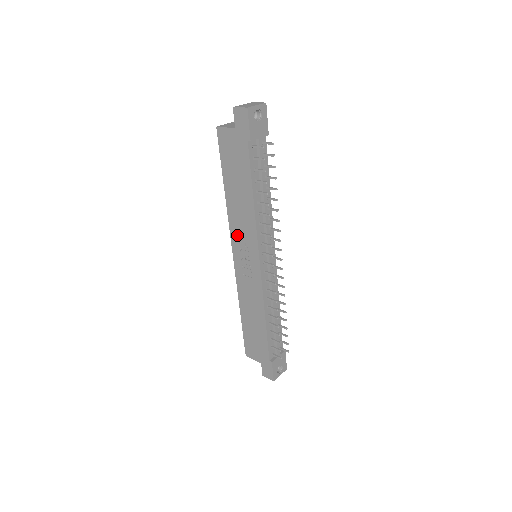
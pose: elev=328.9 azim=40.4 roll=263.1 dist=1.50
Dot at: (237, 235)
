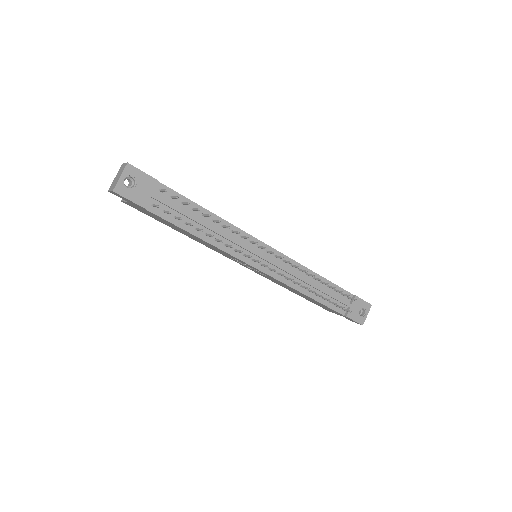
Dot at: (224, 255)
